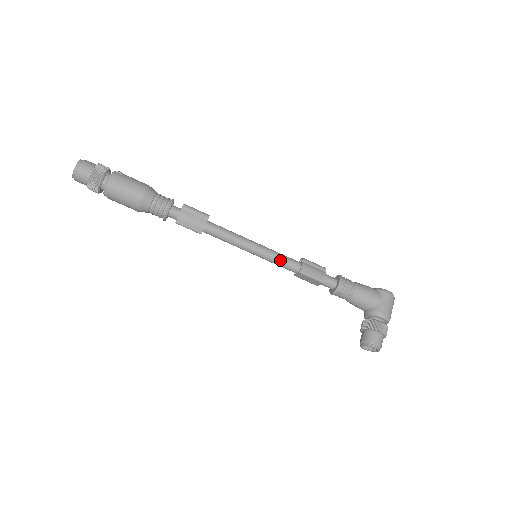
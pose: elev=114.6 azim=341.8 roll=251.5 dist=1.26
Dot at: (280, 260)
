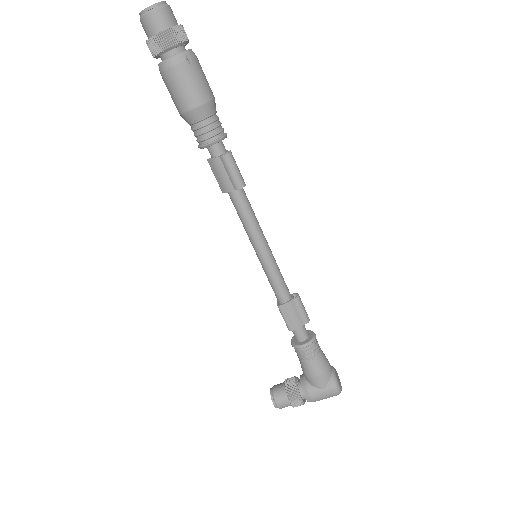
Dot at: (272, 281)
